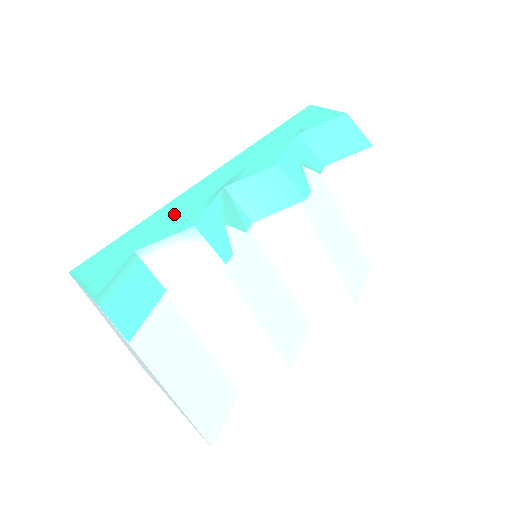
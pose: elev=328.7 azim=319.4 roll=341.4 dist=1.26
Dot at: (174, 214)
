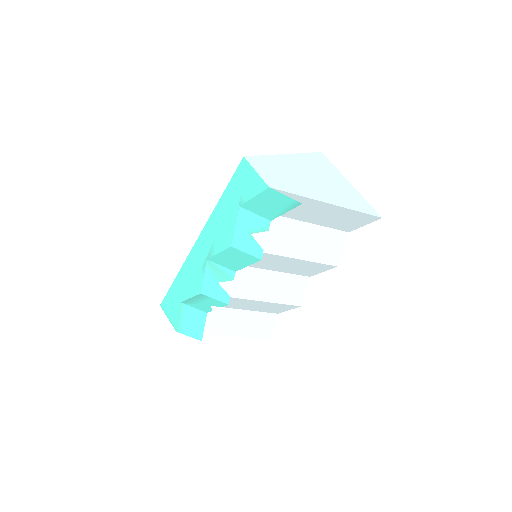
Dot at: (189, 277)
